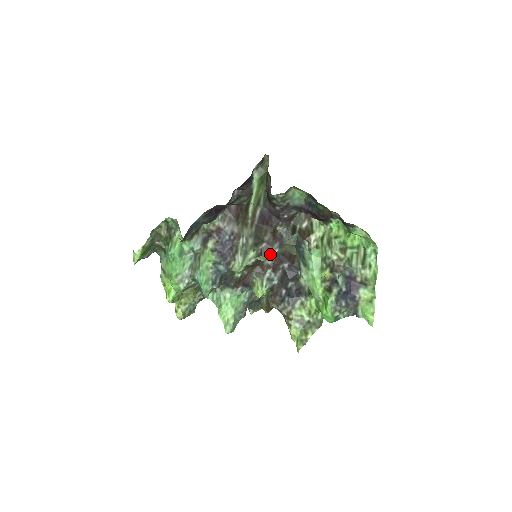
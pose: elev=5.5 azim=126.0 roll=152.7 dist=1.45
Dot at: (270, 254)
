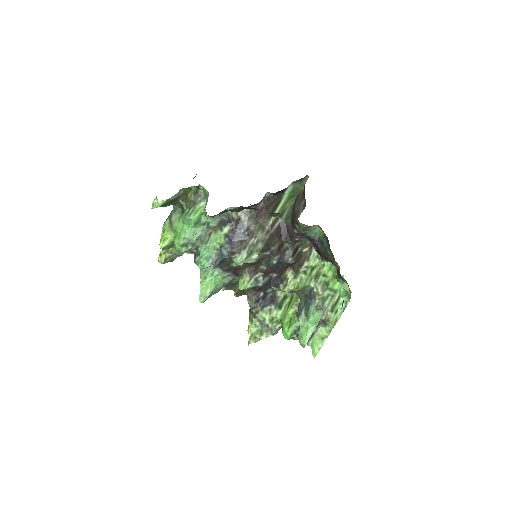
Dot at: (284, 291)
